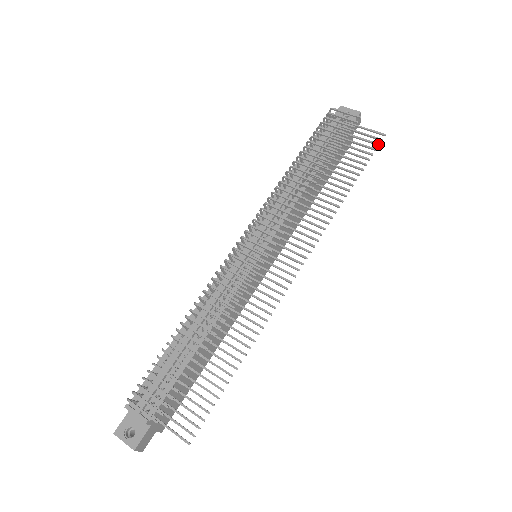
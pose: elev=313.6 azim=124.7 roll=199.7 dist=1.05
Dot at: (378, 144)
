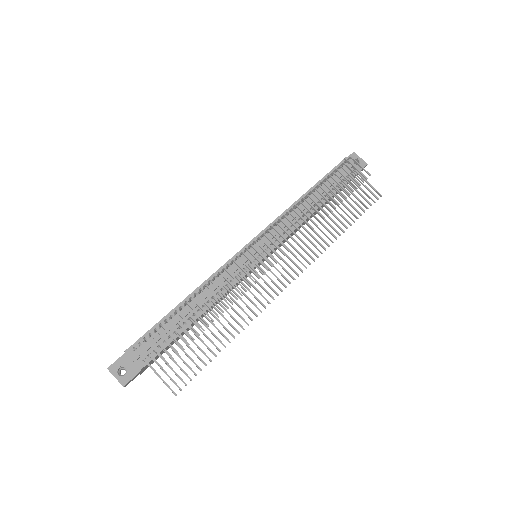
Dot at: (375, 202)
